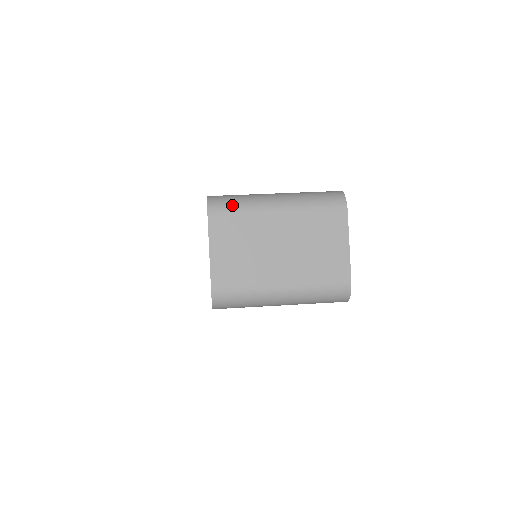
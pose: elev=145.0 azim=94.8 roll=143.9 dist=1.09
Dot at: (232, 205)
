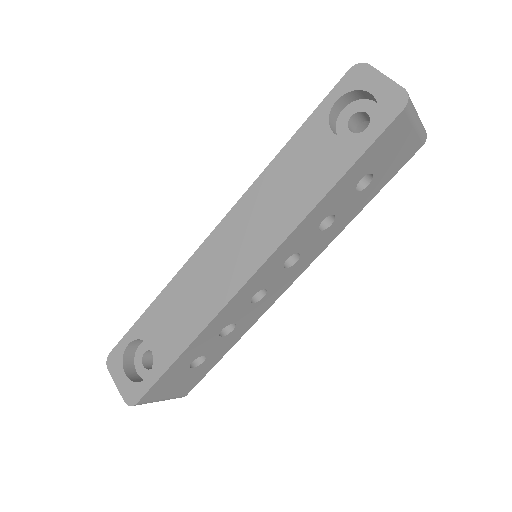
Dot at: occluded
